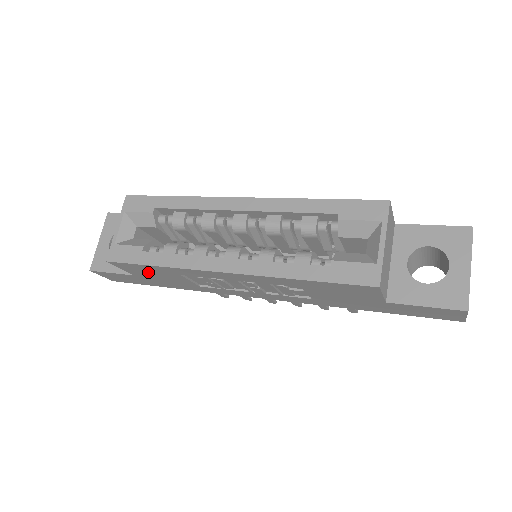
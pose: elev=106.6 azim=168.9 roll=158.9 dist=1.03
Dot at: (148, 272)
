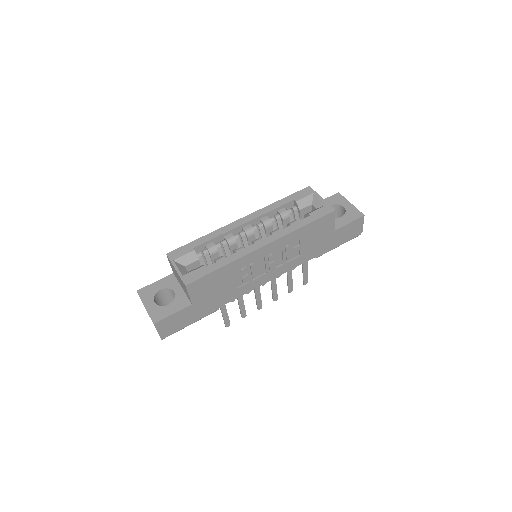
Dot at: (208, 286)
